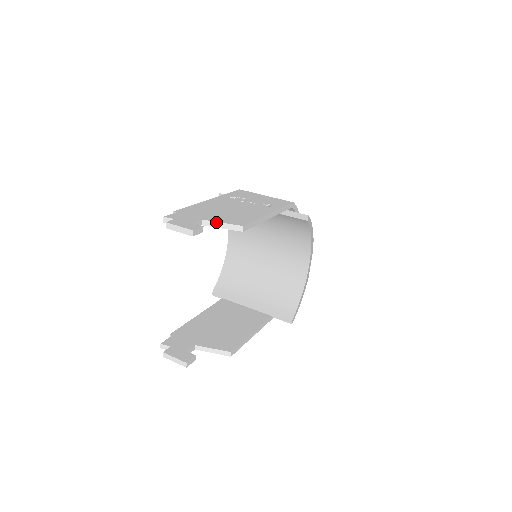
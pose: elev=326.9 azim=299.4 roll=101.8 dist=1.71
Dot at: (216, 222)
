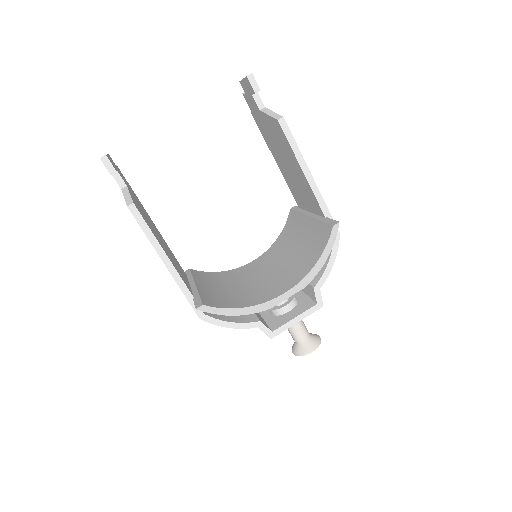
Dot at: (271, 110)
